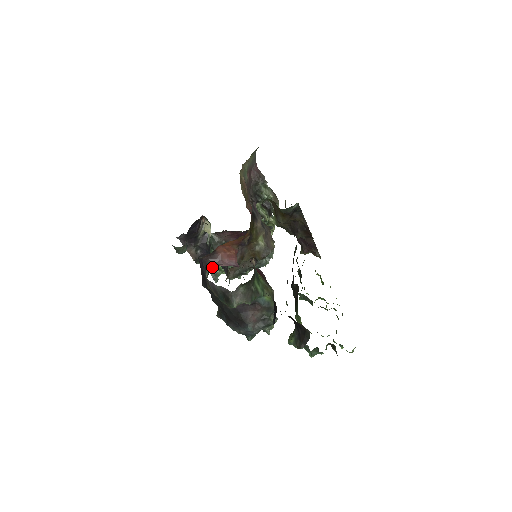
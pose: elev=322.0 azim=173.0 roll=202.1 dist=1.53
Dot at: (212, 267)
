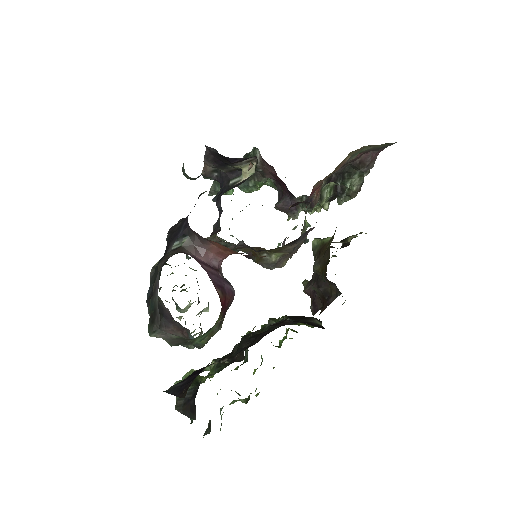
Dot at: (189, 247)
